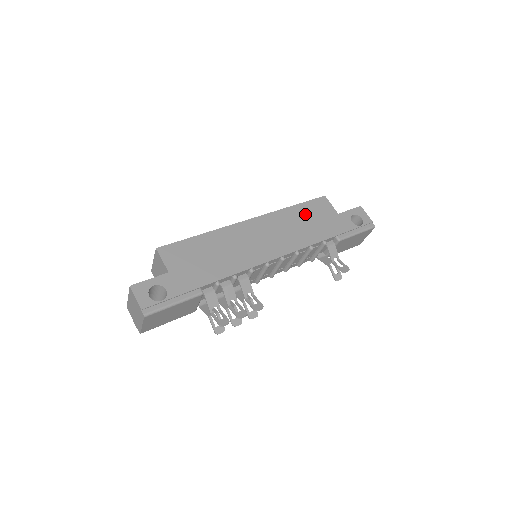
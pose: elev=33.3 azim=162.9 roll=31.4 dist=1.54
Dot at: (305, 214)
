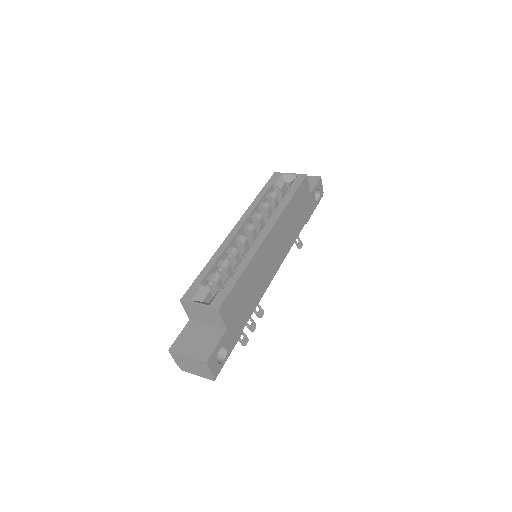
Dot at: (296, 206)
